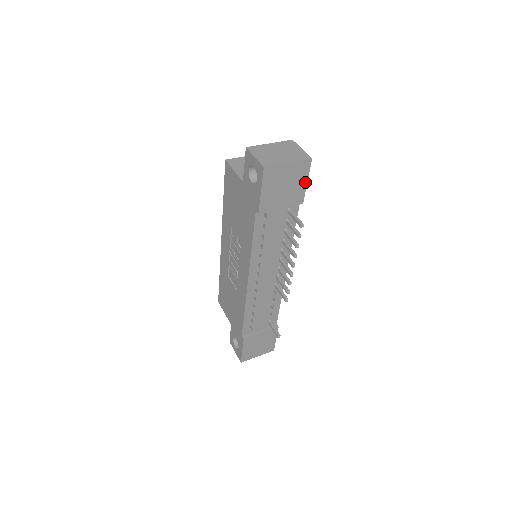
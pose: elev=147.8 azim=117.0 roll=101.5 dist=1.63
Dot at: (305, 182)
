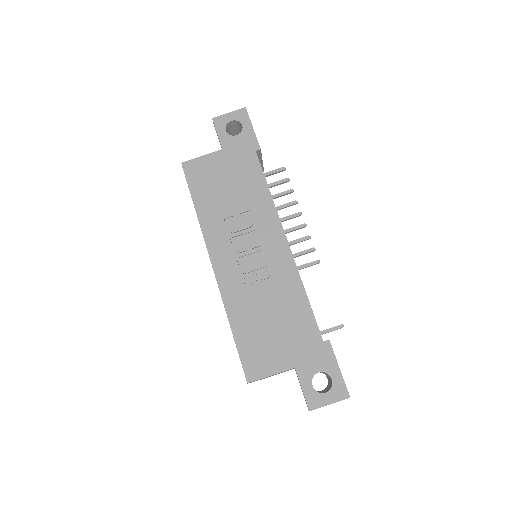
Dot at: occluded
